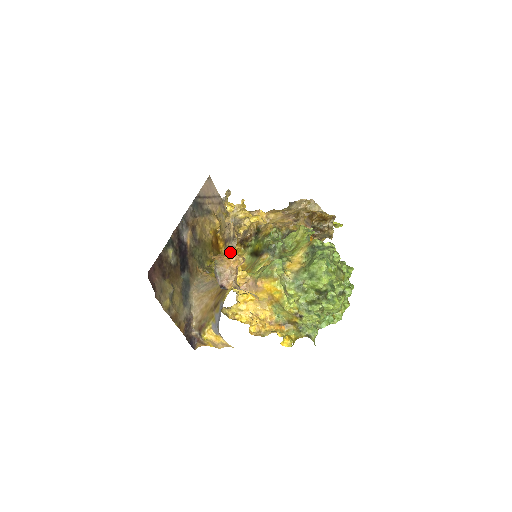
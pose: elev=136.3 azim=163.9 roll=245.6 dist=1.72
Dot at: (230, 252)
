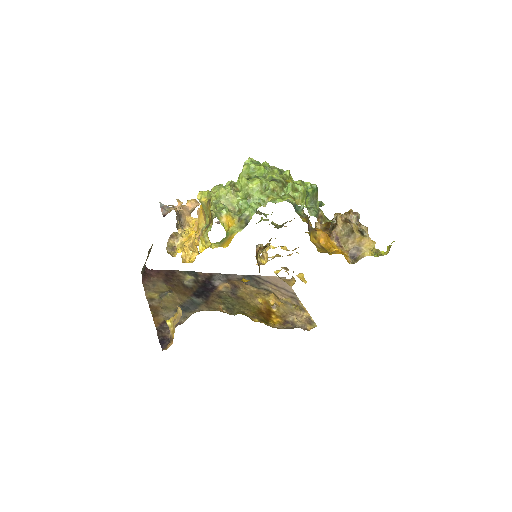
Dot at: occluded
